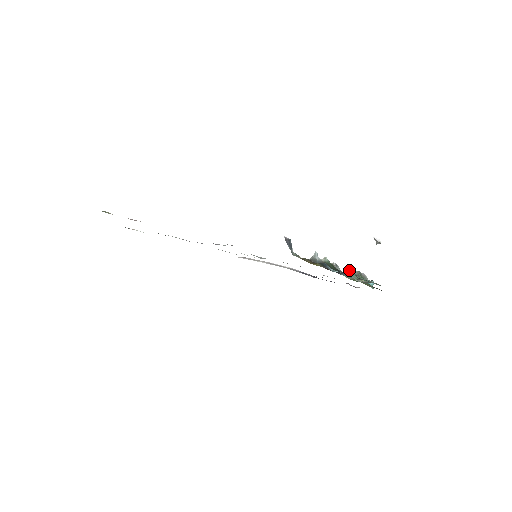
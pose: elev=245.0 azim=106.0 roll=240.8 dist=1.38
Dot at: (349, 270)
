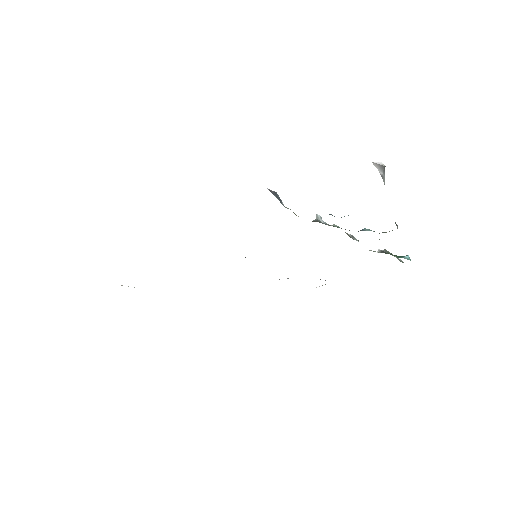
Dot at: occluded
